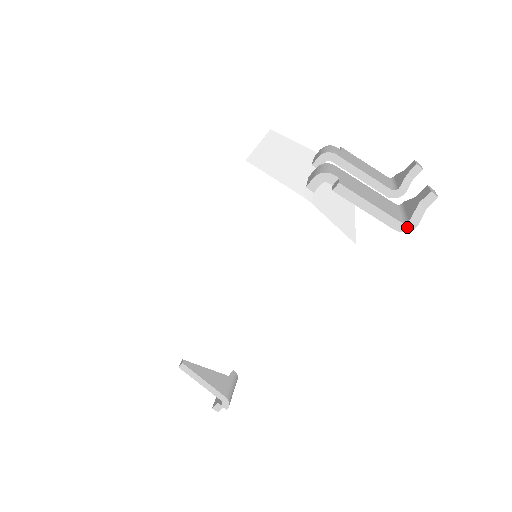
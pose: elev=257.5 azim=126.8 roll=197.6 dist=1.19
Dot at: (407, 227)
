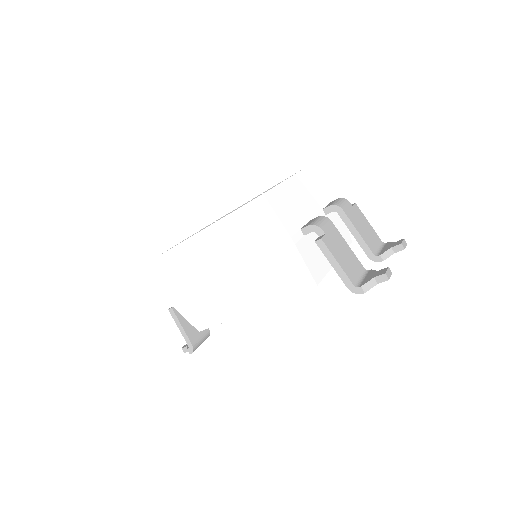
Dot at: (357, 291)
